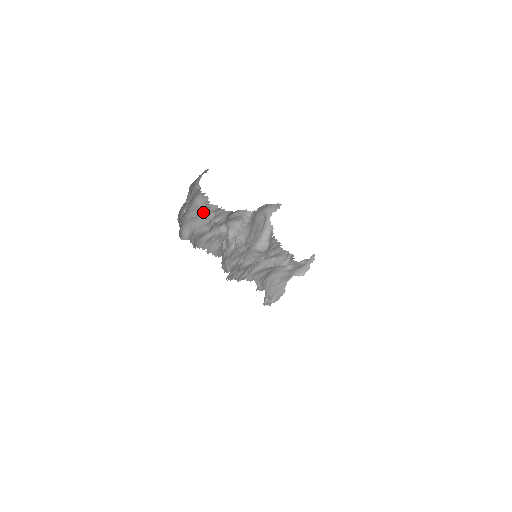
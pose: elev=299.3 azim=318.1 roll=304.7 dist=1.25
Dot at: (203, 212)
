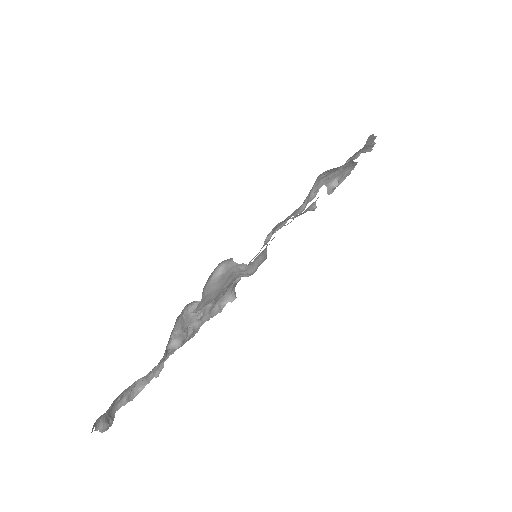
Dot at: occluded
